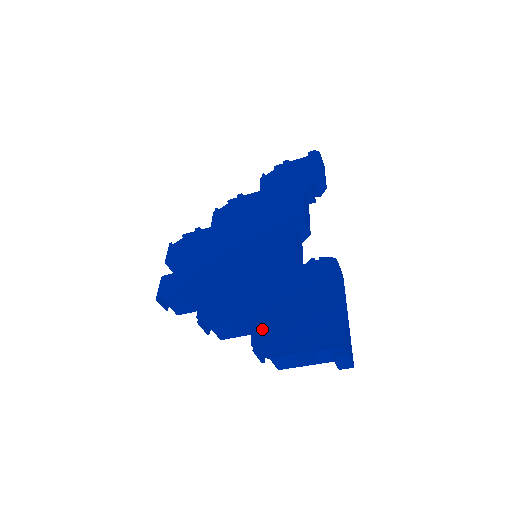
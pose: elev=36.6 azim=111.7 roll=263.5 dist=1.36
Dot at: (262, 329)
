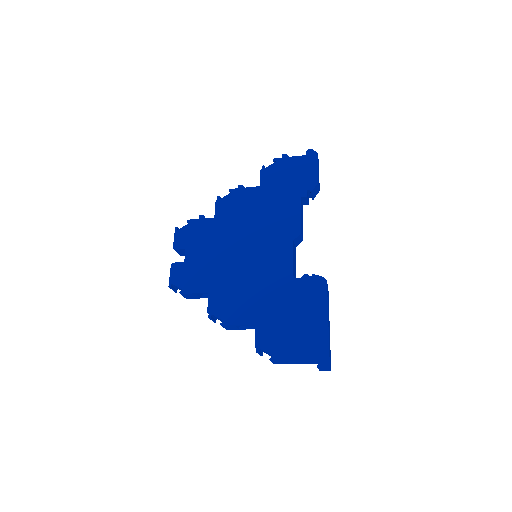
Dot at: (264, 334)
